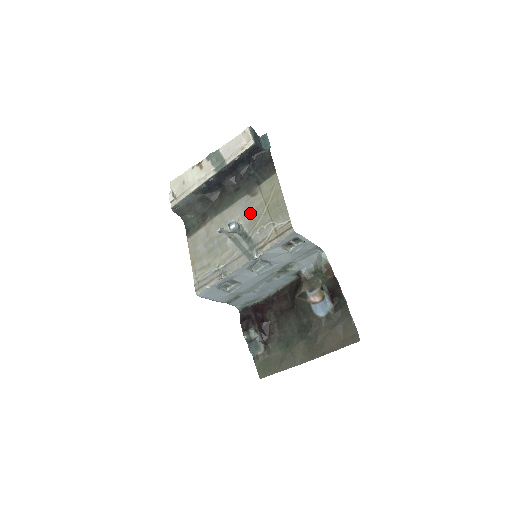
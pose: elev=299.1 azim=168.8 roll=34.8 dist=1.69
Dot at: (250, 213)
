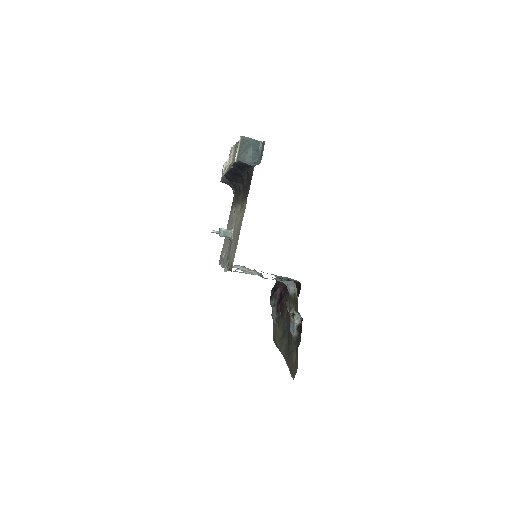
Dot at: (235, 226)
